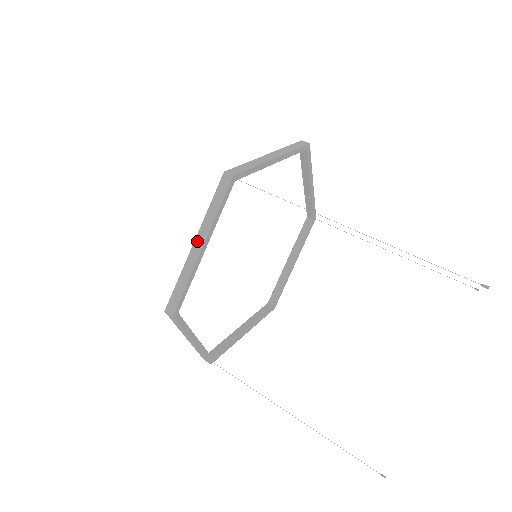
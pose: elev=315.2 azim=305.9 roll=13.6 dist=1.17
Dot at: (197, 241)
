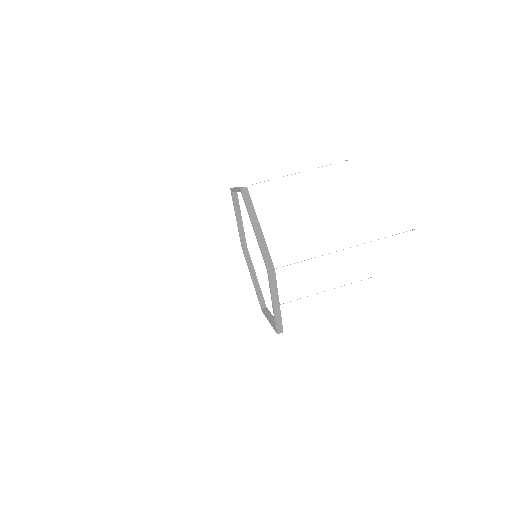
Dot at: (274, 303)
